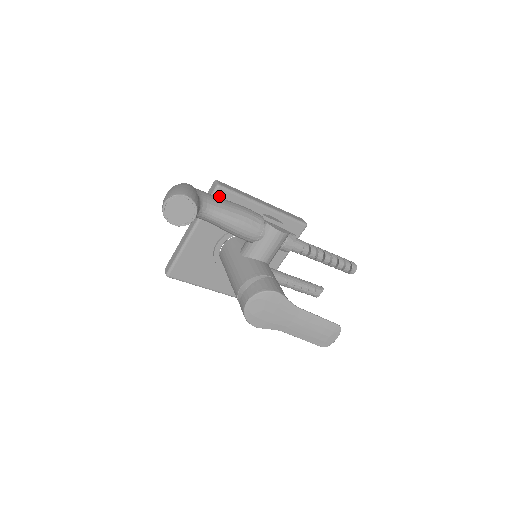
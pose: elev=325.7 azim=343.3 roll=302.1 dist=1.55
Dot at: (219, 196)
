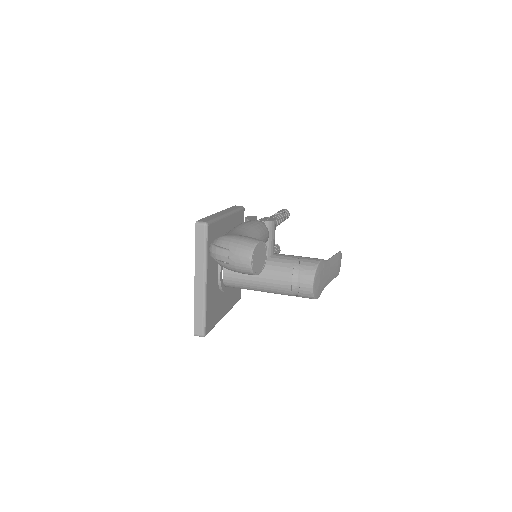
Dot at: (210, 232)
